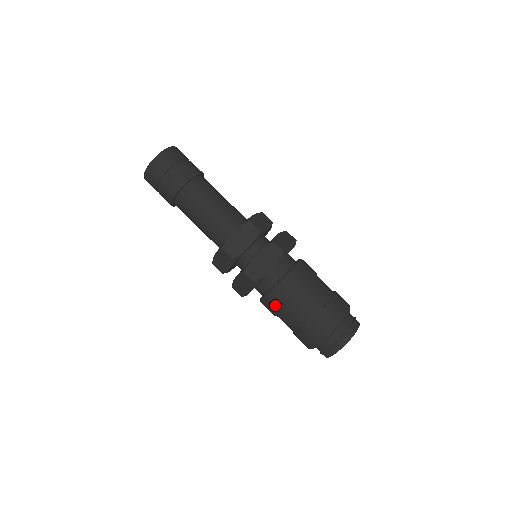
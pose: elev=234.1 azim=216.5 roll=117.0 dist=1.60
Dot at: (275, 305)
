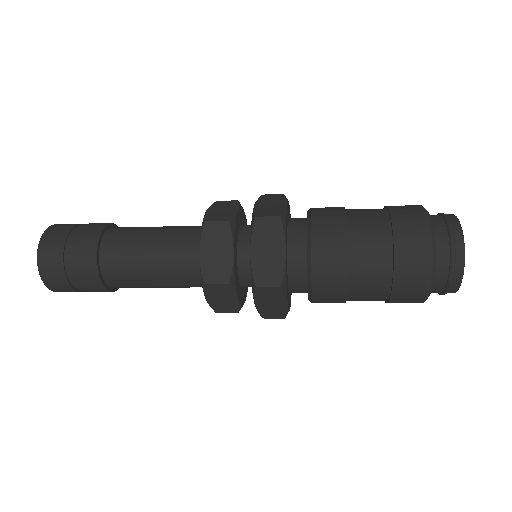
Dot at: occluded
